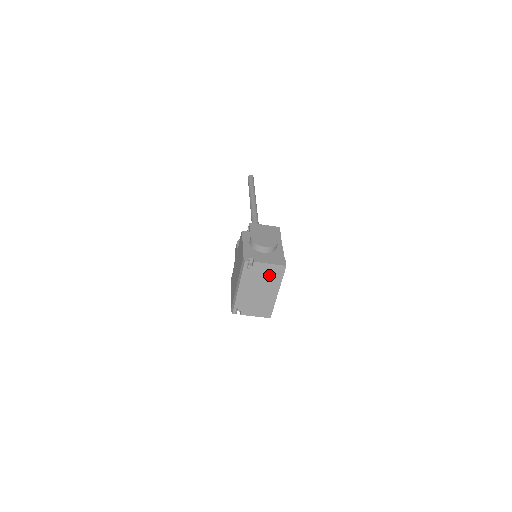
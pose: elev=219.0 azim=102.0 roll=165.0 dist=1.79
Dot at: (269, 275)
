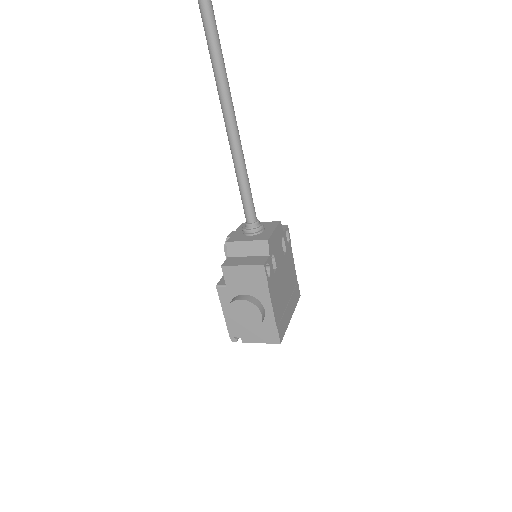
Dot at: occluded
